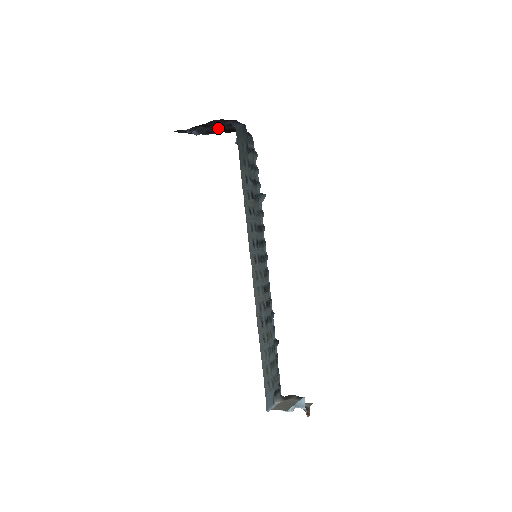
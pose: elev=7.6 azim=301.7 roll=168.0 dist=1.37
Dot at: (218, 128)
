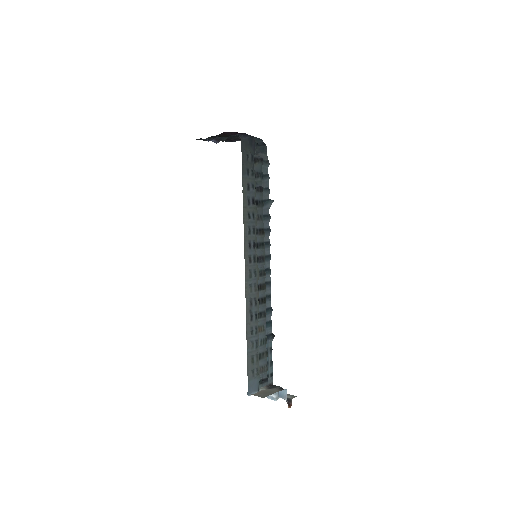
Dot at: (237, 137)
